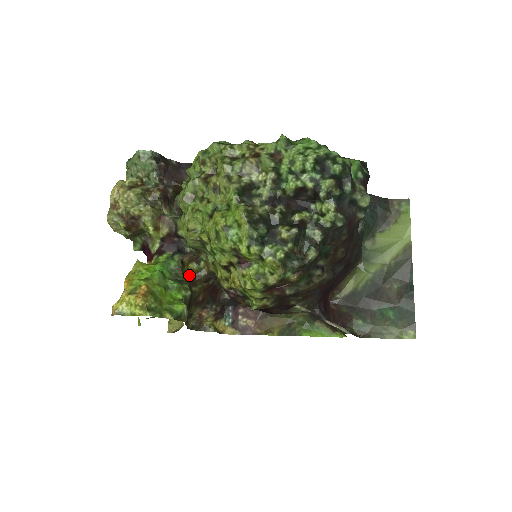
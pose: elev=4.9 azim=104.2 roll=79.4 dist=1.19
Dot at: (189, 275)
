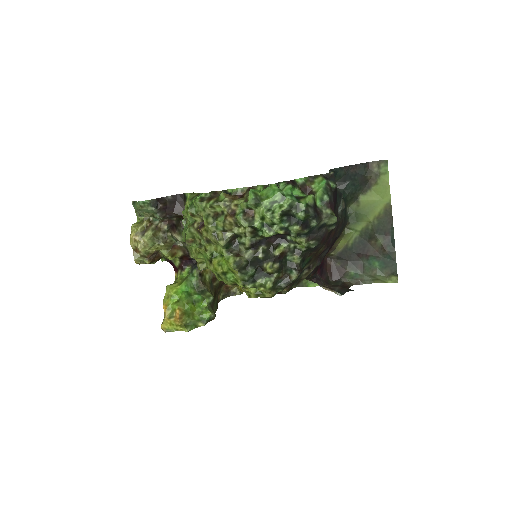
Dot at: (209, 277)
